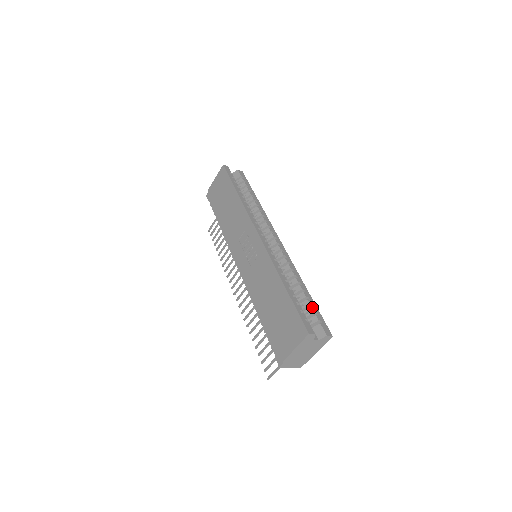
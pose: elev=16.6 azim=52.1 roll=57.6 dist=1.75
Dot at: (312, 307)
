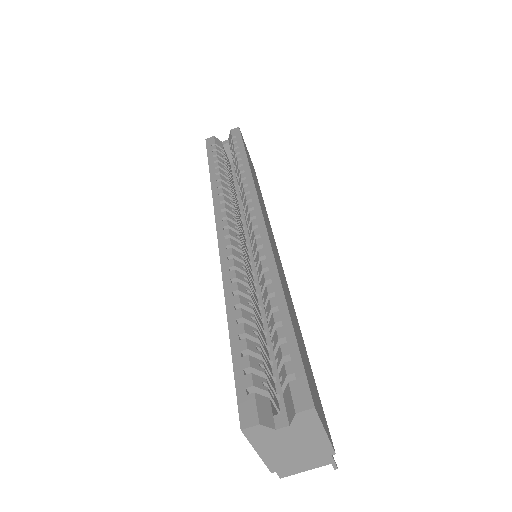
Dot at: (281, 344)
